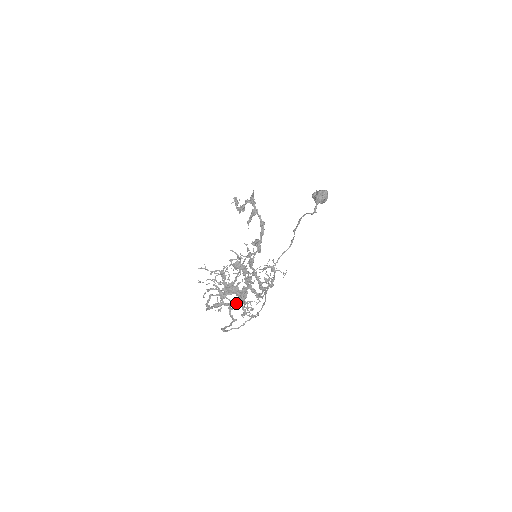
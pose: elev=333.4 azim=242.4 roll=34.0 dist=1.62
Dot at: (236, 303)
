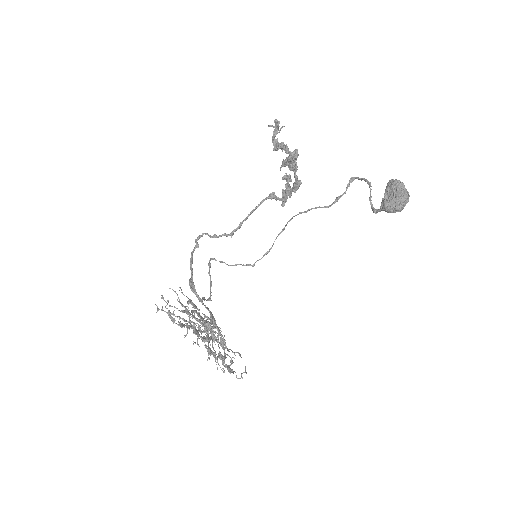
Dot at: (207, 309)
